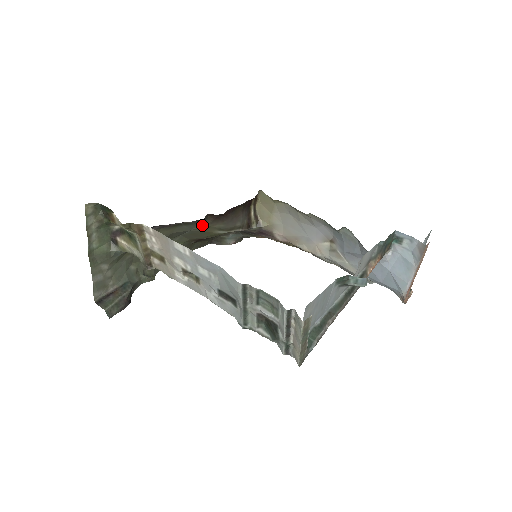
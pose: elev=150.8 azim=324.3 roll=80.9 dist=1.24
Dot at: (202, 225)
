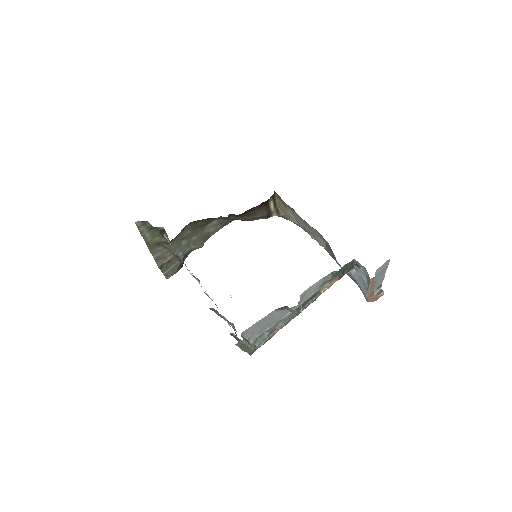
Dot at: (229, 218)
